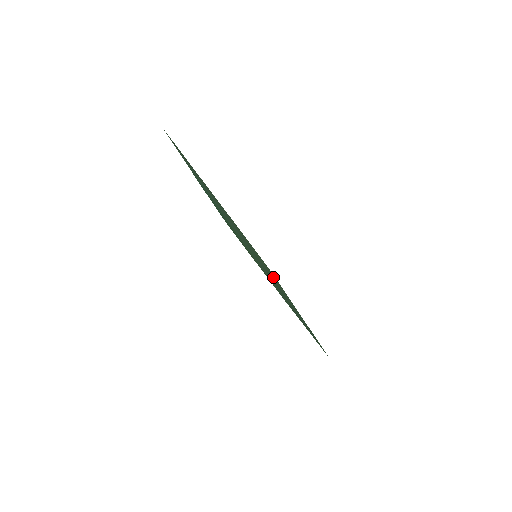
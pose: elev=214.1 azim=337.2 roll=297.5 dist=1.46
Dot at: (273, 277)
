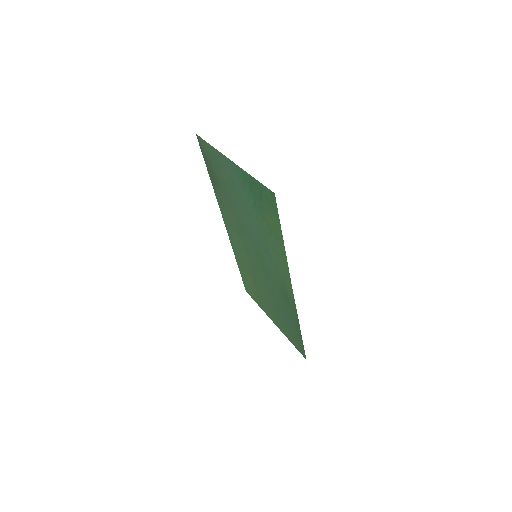
Dot at: (257, 287)
